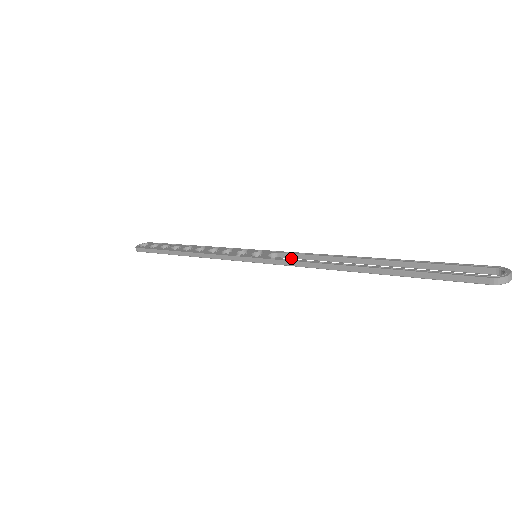
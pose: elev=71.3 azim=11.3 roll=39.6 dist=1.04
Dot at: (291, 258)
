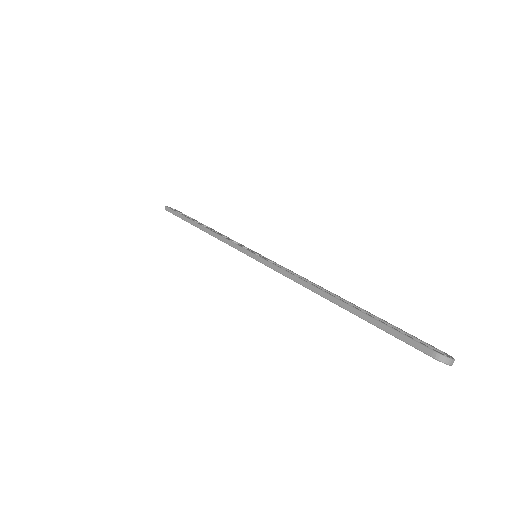
Dot at: occluded
